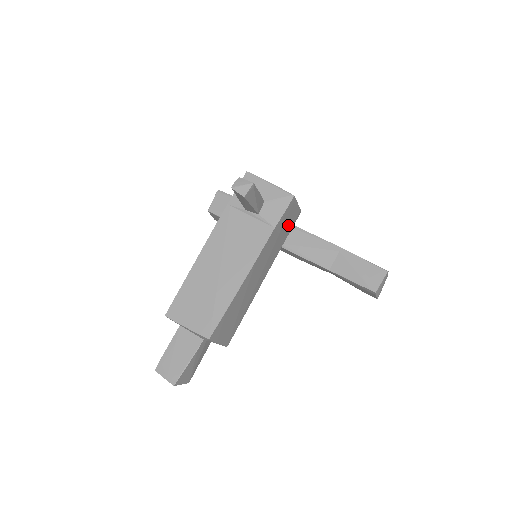
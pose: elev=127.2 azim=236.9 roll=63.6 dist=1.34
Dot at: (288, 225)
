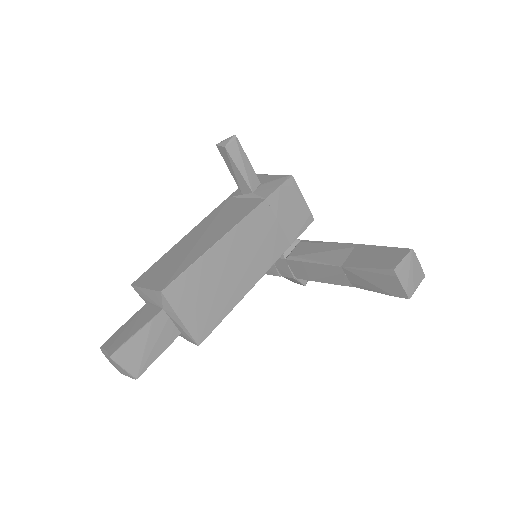
Dot at: (292, 219)
